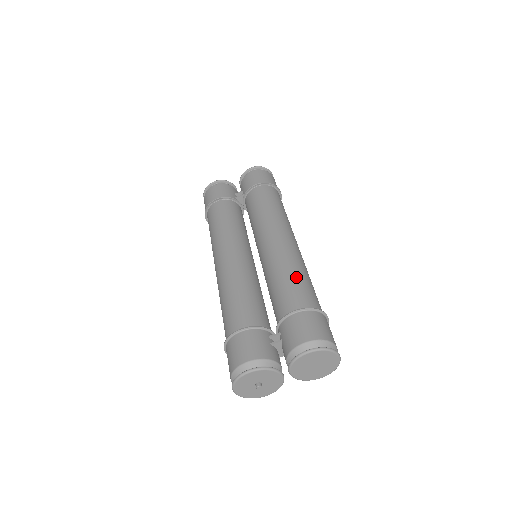
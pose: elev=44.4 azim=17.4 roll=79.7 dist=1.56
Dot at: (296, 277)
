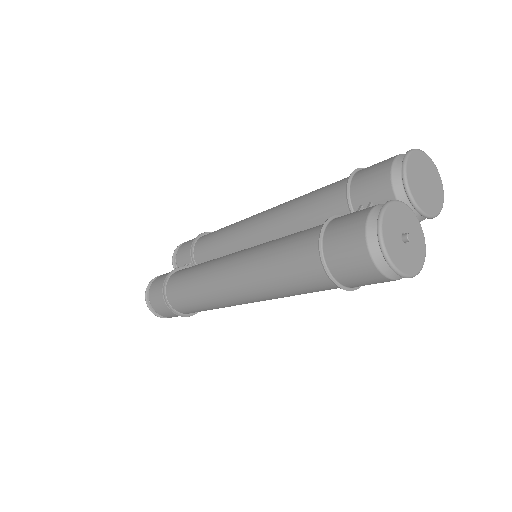
Dot at: occluded
